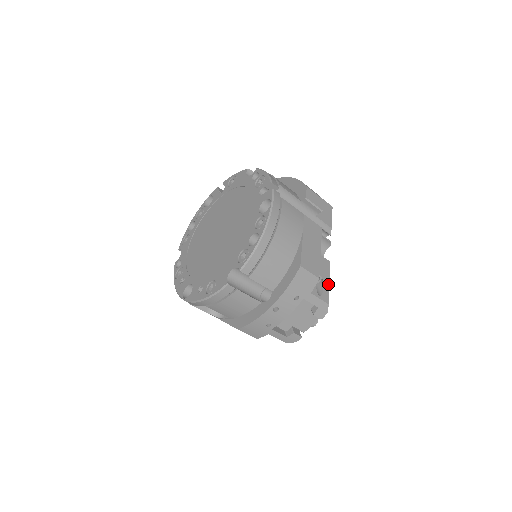
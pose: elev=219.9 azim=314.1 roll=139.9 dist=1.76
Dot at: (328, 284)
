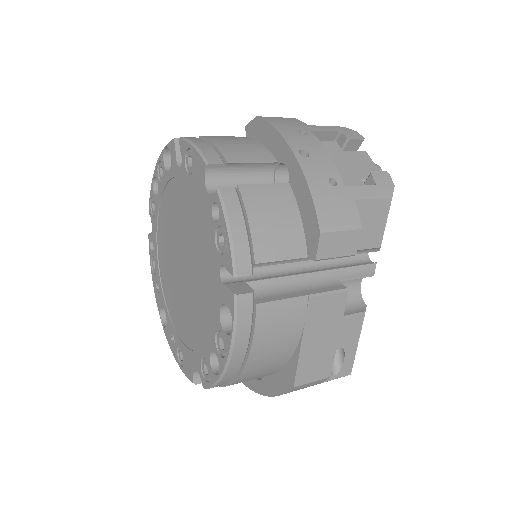
Dot at: (354, 348)
